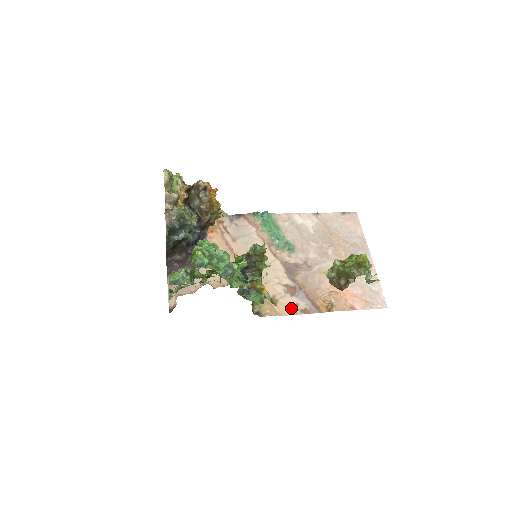
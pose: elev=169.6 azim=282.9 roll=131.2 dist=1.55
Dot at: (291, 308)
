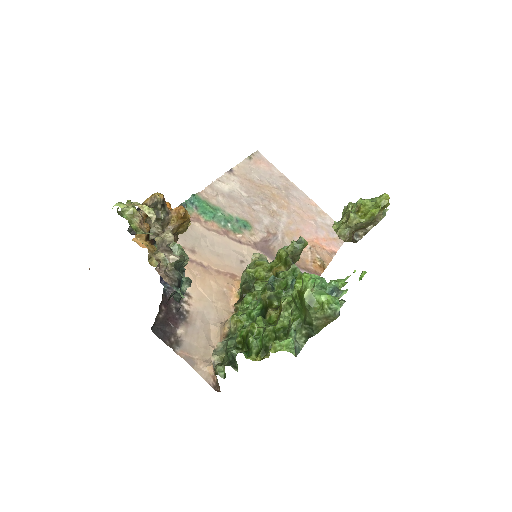
Dot at: occluded
